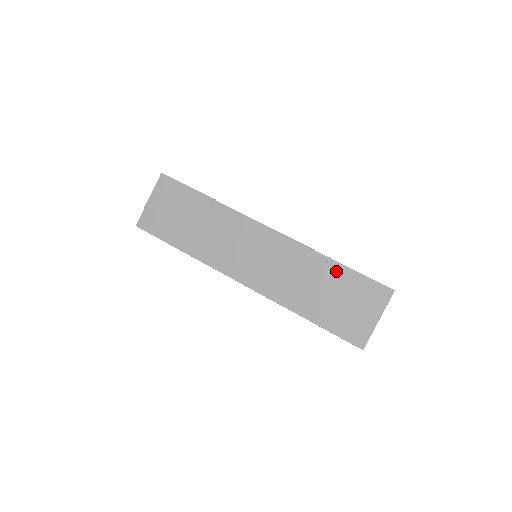
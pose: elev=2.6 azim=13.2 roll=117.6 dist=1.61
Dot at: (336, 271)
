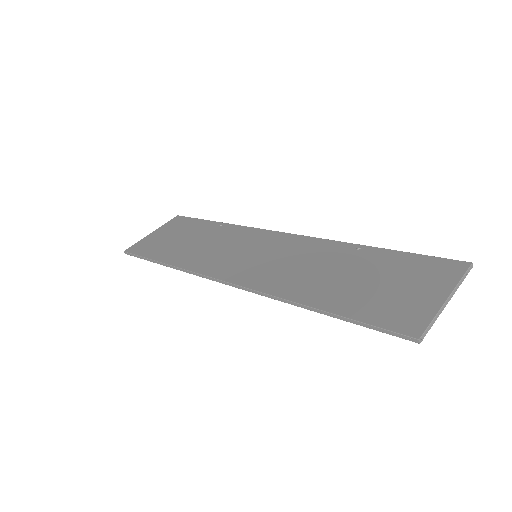
Dot at: (370, 255)
